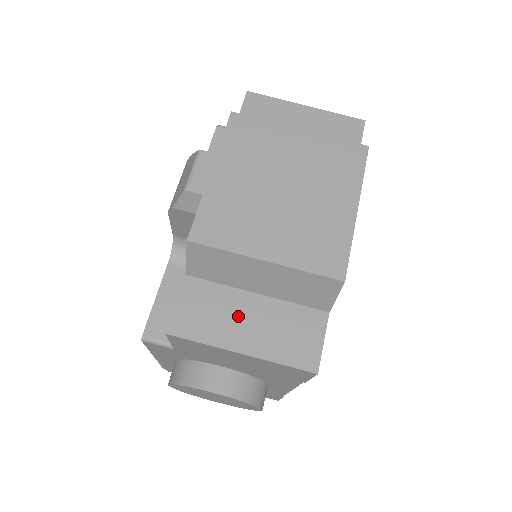
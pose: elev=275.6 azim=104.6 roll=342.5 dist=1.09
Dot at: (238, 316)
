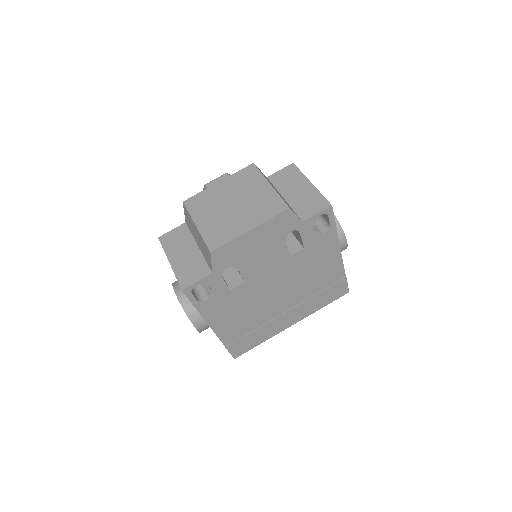
Dot at: (183, 249)
